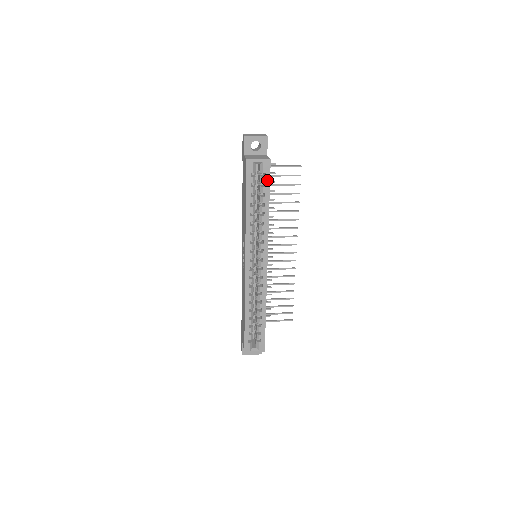
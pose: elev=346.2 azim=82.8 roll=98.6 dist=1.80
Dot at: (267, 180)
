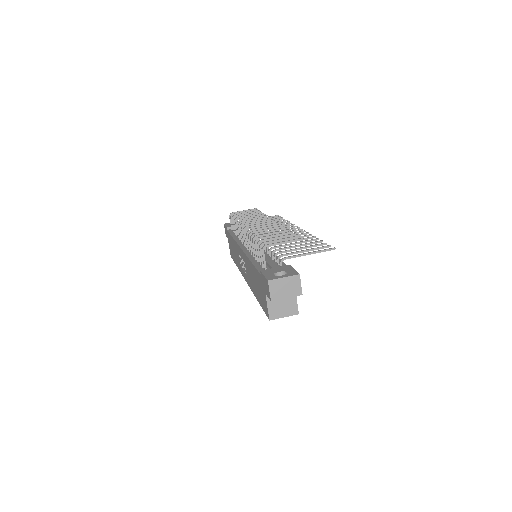
Dot at: occluded
